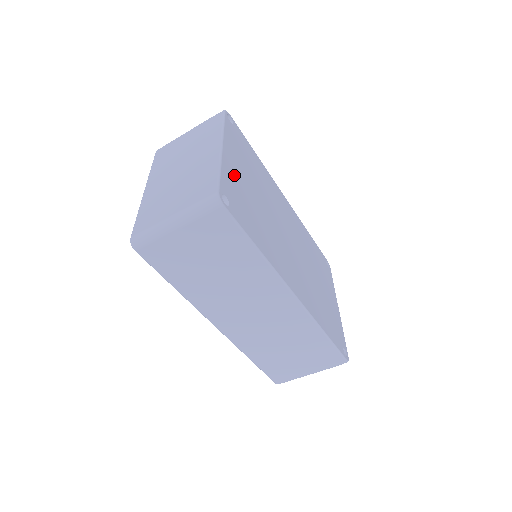
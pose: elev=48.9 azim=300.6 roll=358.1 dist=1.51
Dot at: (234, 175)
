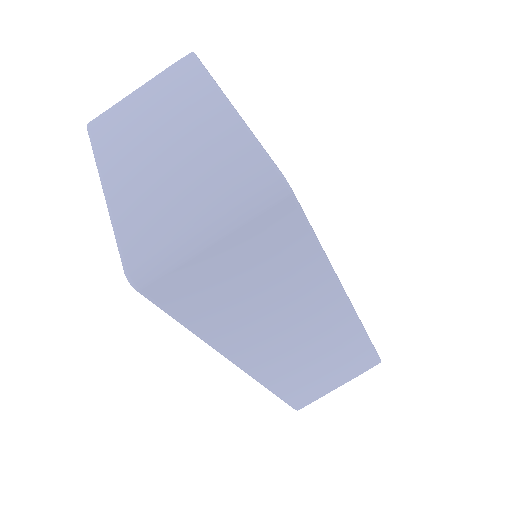
Dot at: occluded
